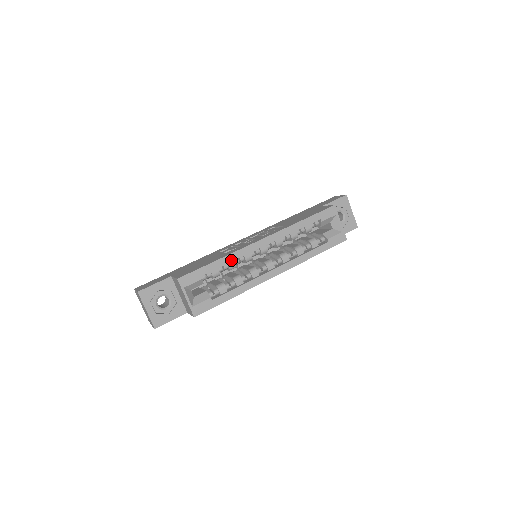
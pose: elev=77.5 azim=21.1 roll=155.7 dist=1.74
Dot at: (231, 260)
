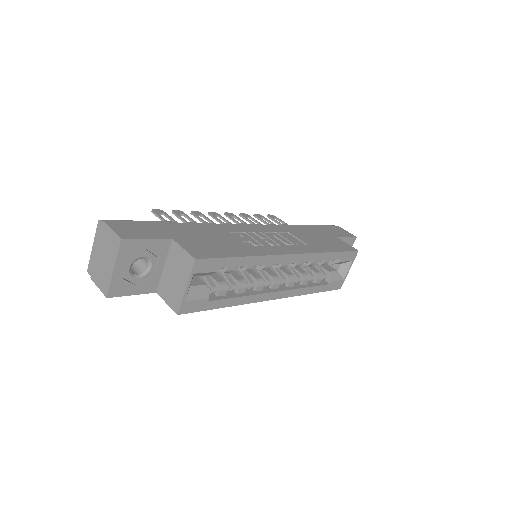
Dot at: (256, 263)
